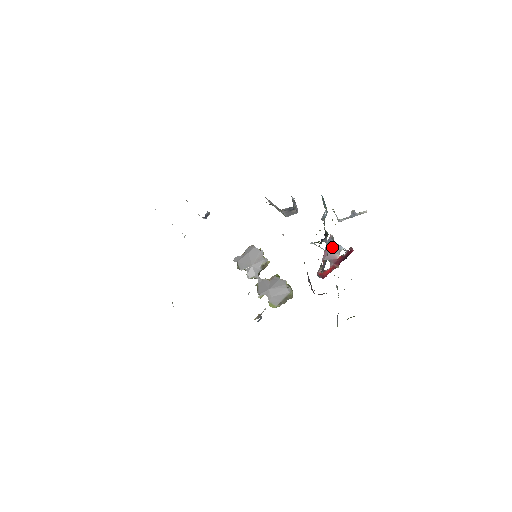
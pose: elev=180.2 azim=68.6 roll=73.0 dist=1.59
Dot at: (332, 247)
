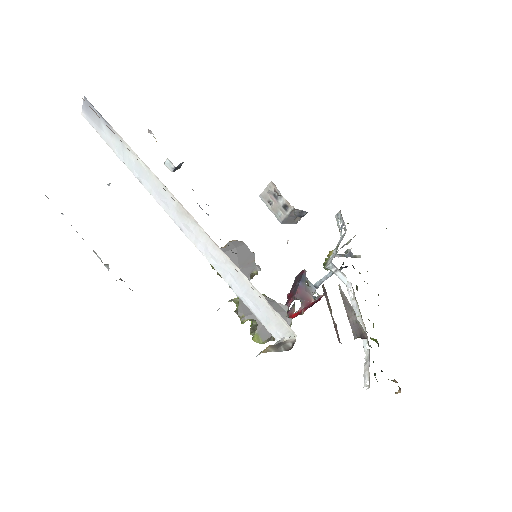
Dot at: (319, 284)
